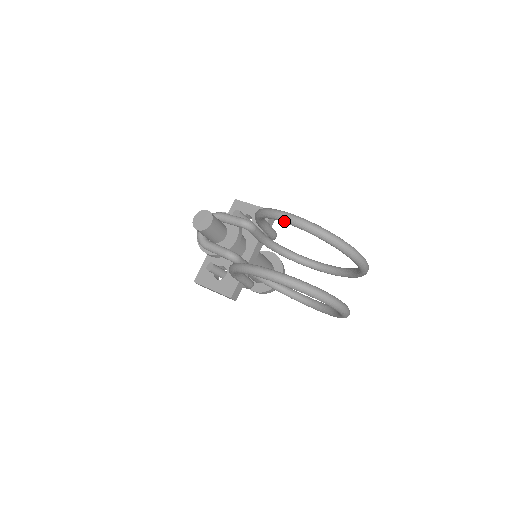
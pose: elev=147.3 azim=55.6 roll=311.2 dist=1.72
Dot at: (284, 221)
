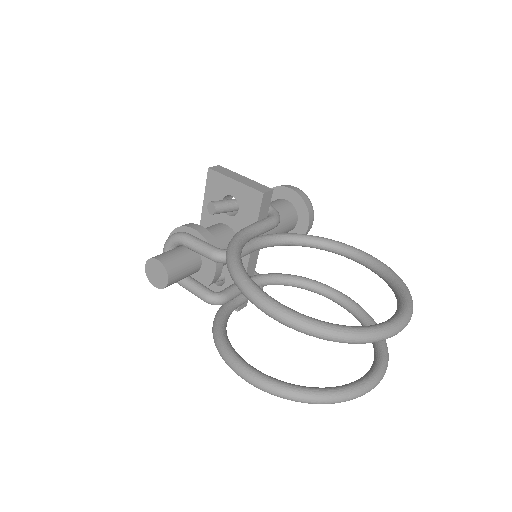
Dot at: occluded
